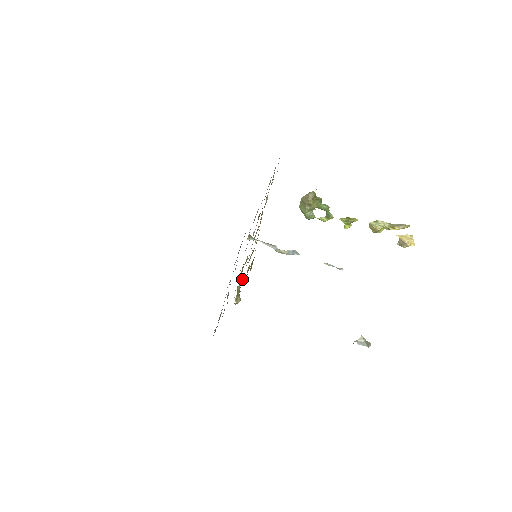
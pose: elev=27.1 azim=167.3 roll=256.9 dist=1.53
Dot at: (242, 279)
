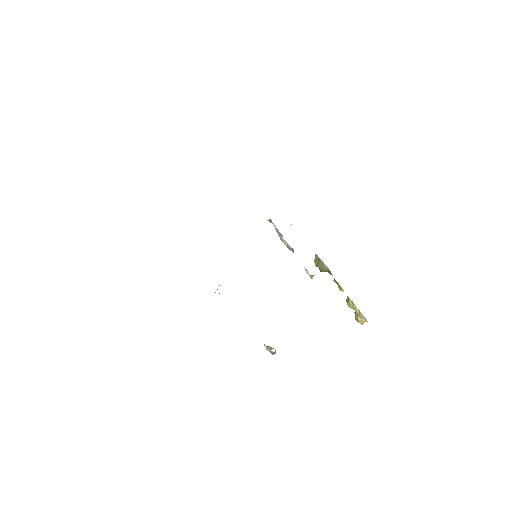
Dot at: occluded
